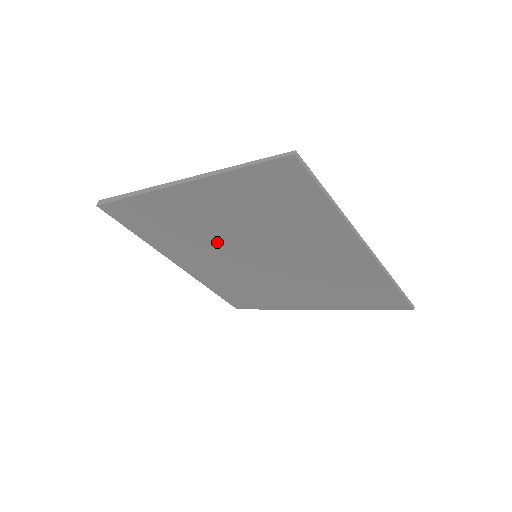
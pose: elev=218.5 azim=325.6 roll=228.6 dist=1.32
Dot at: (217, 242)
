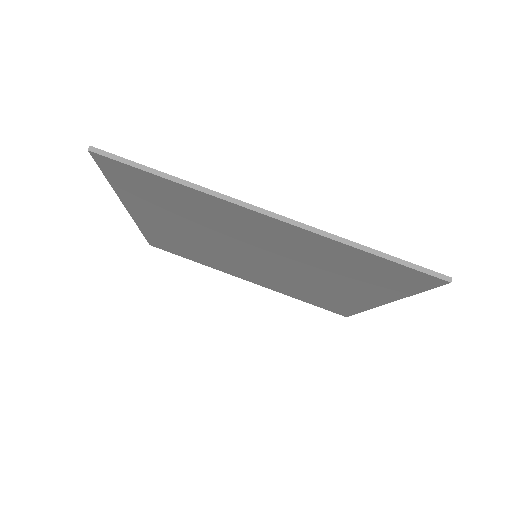
Dot at: (219, 251)
